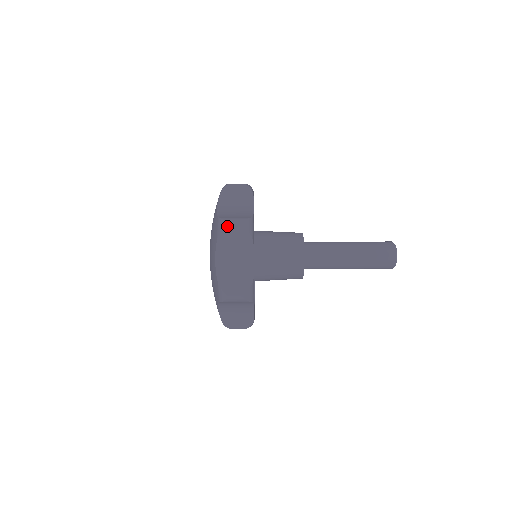
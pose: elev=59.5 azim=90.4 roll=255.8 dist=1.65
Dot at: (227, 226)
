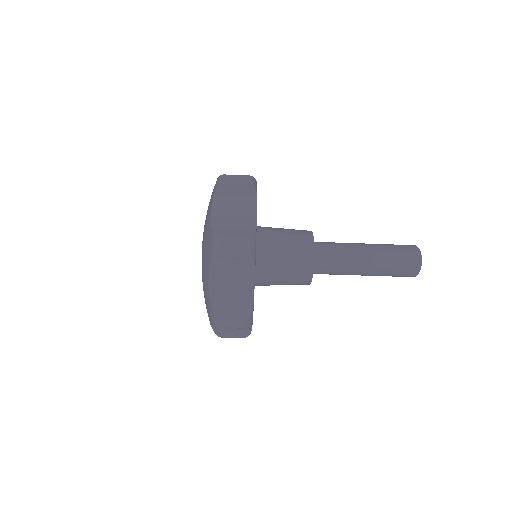
Dot at: (224, 248)
